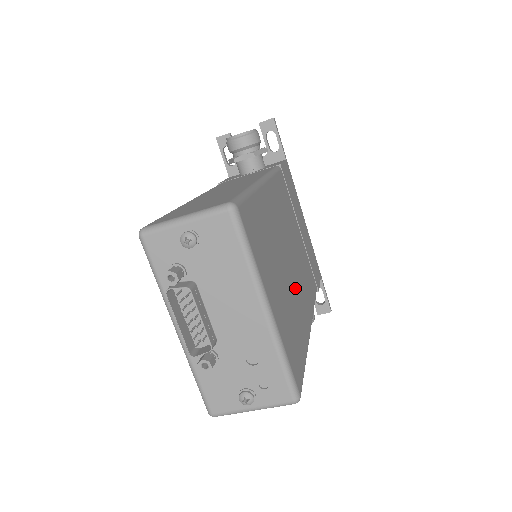
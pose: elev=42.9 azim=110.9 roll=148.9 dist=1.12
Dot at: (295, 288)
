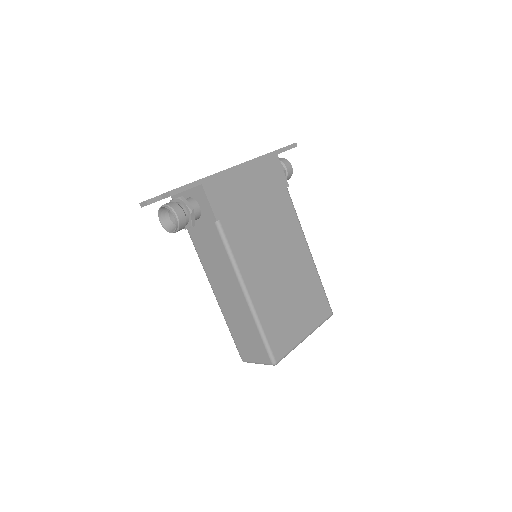
Dot at: (294, 272)
